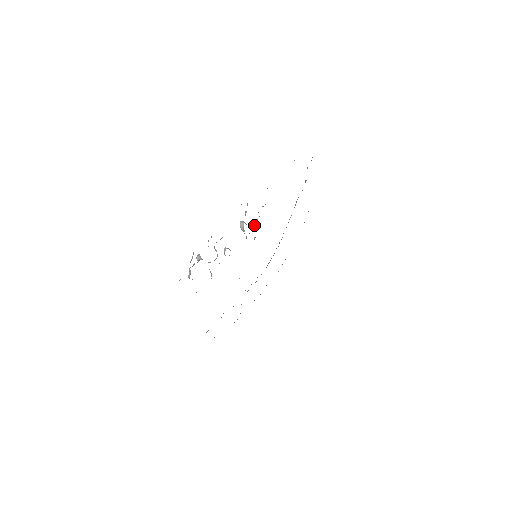
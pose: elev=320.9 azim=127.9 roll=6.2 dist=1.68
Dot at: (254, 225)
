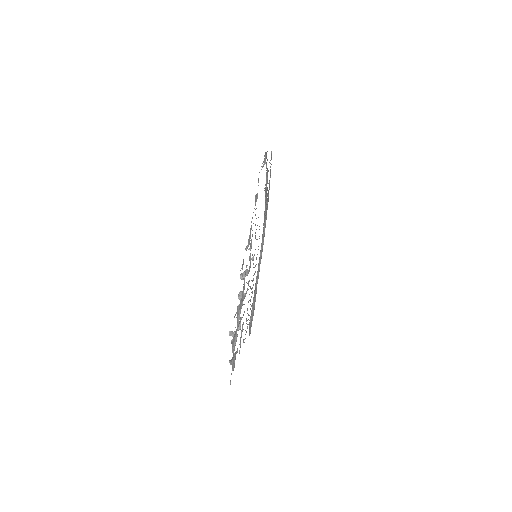
Dot at: (250, 263)
